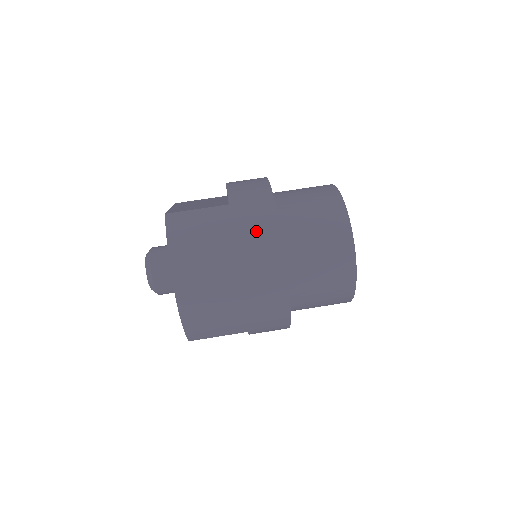
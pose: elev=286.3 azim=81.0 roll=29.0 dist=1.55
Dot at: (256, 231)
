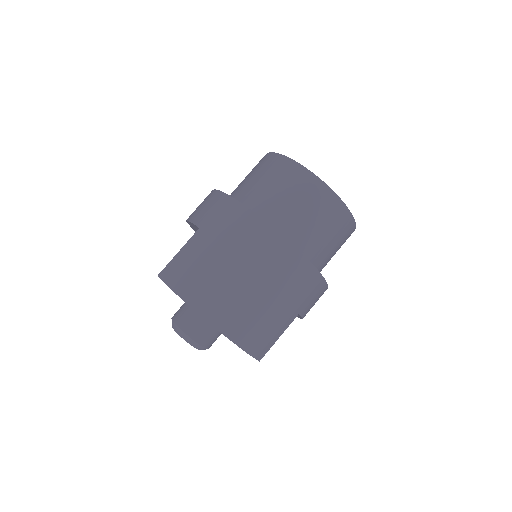
Dot at: (235, 228)
